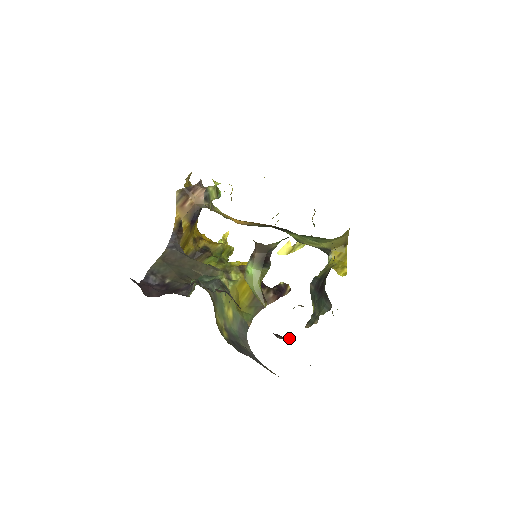
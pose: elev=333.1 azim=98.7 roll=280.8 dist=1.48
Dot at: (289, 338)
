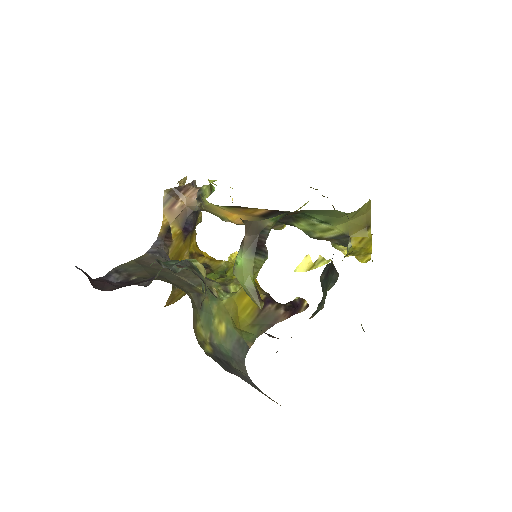
Dot at: occluded
